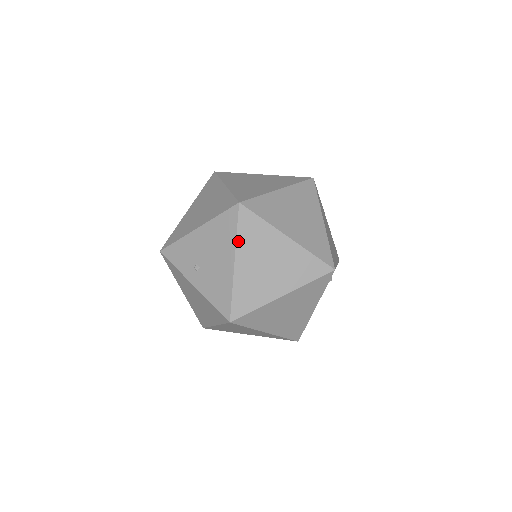
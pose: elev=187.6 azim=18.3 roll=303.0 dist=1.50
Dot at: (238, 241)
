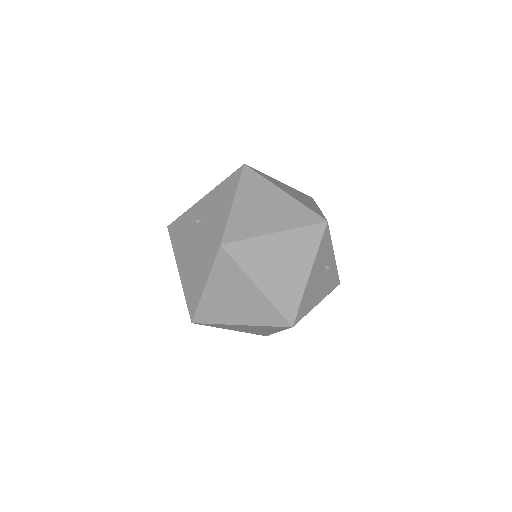
Dot at: (239, 187)
